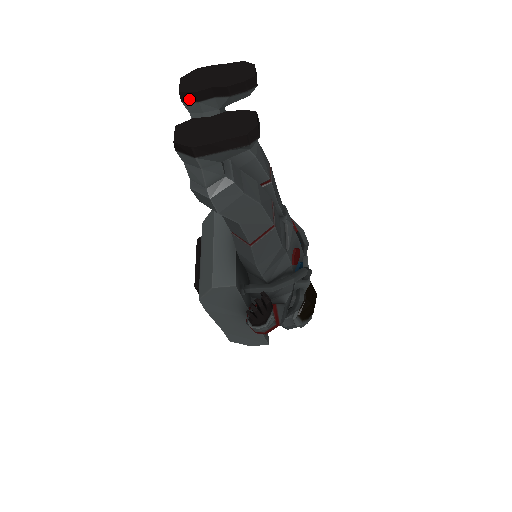
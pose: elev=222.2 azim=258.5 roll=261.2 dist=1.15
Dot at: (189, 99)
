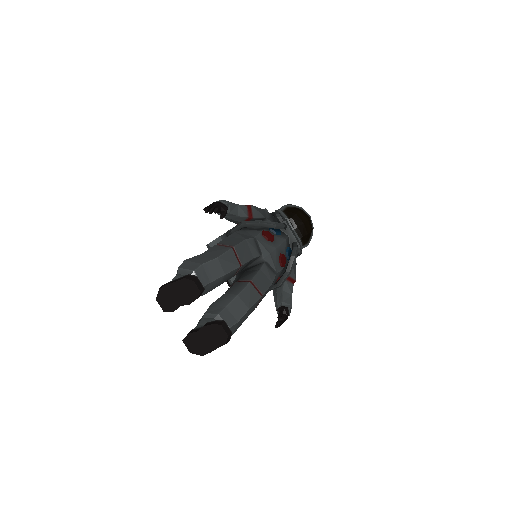
Dot at: occluded
